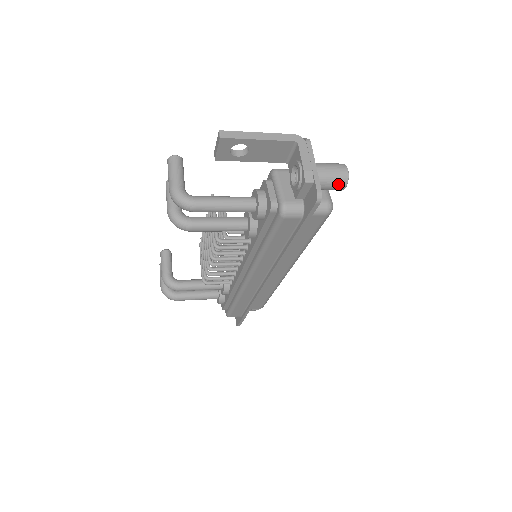
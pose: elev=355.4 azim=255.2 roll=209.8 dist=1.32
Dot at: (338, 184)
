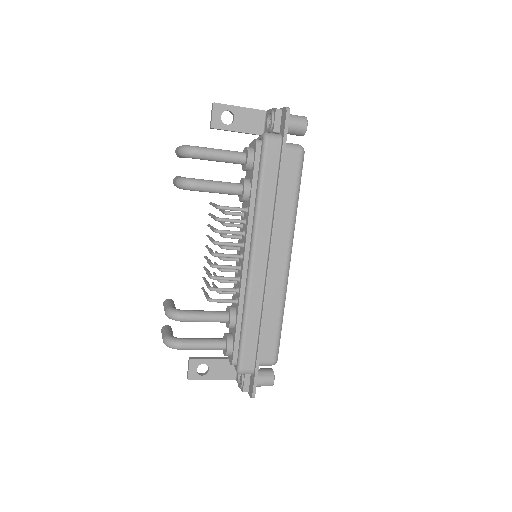
Dot at: (301, 121)
